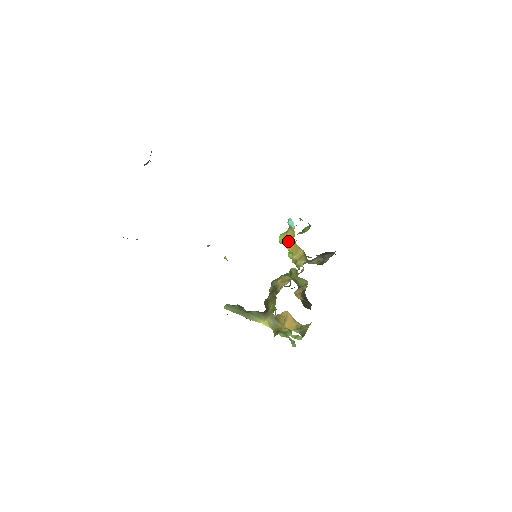
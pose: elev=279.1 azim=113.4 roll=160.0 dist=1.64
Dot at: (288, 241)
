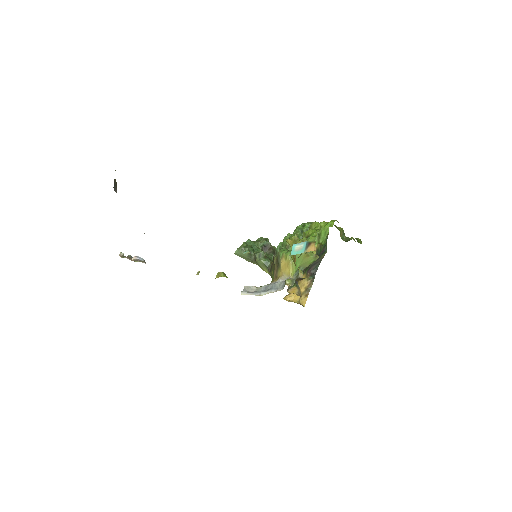
Dot at: occluded
